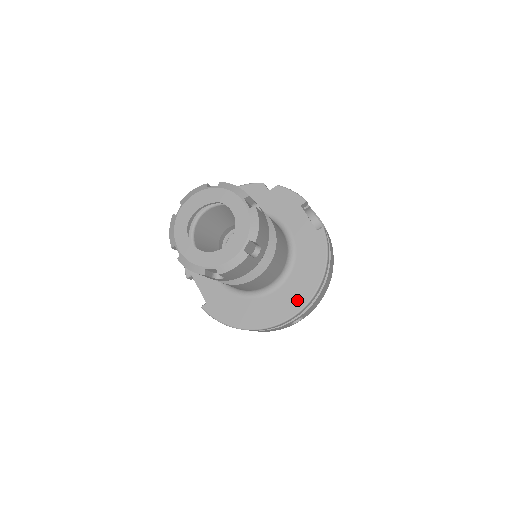
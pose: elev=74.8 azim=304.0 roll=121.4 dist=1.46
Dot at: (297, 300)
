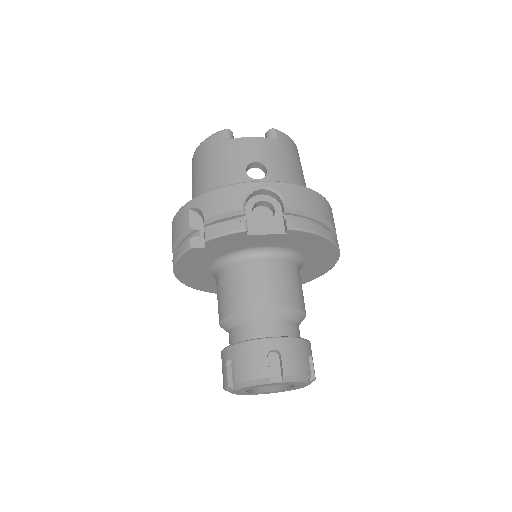
Dot at: (329, 258)
